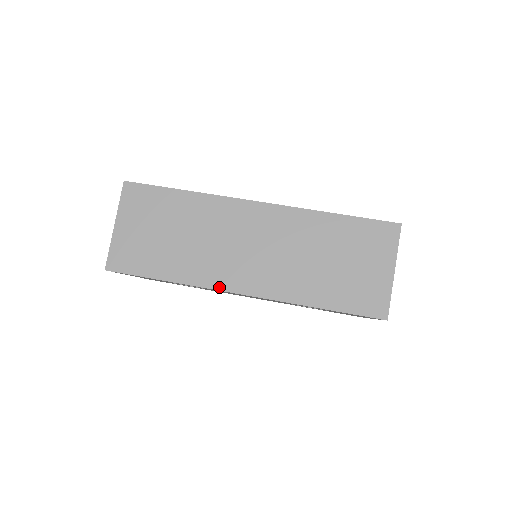
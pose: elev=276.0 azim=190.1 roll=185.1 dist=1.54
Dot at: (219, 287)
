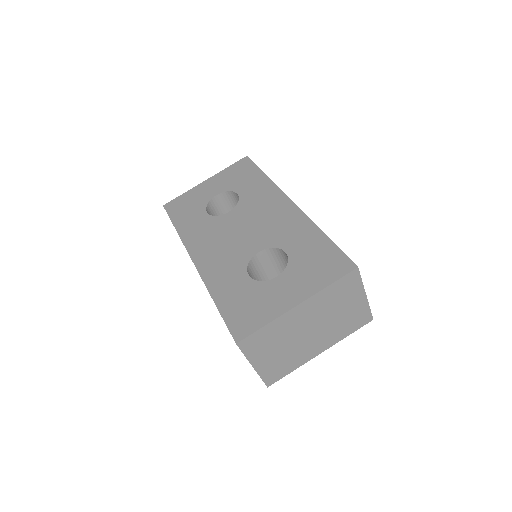
Dot at: occluded
